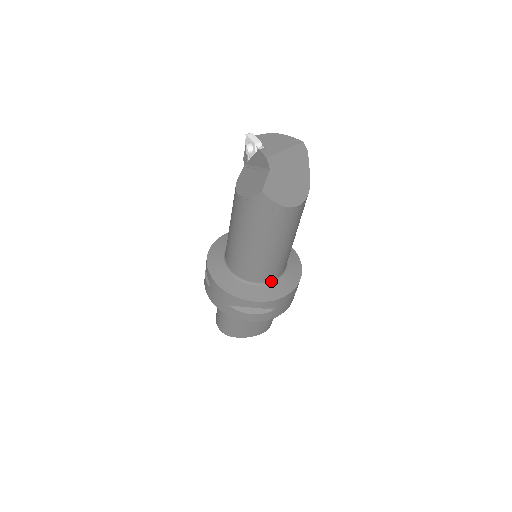
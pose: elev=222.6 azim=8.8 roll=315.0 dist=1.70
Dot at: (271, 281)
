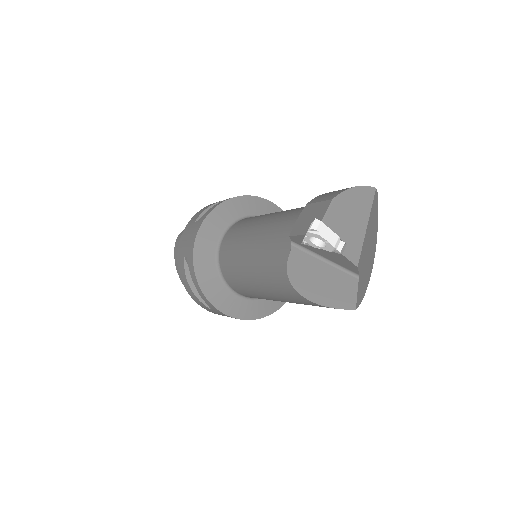
Dot at: occluded
